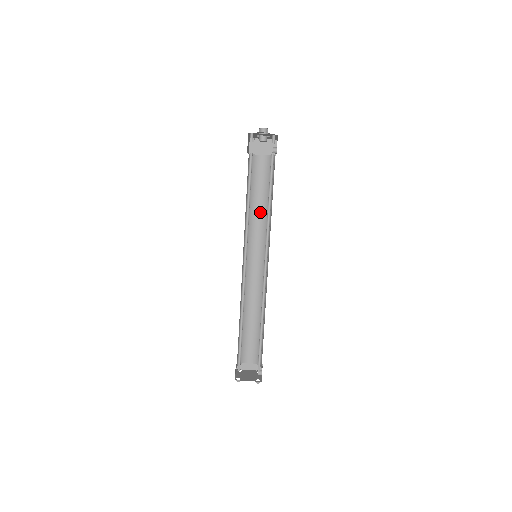
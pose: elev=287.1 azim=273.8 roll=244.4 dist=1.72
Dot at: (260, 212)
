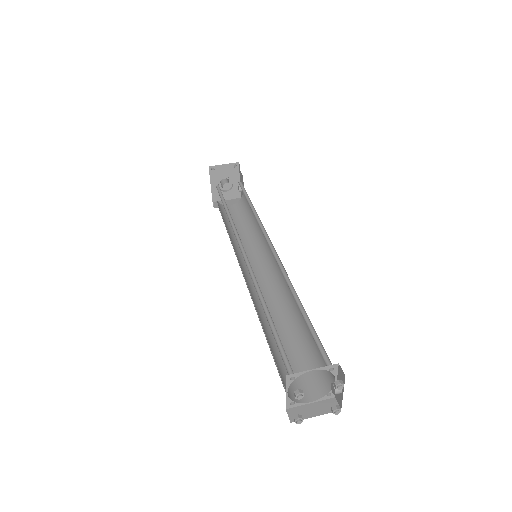
Dot at: (245, 238)
